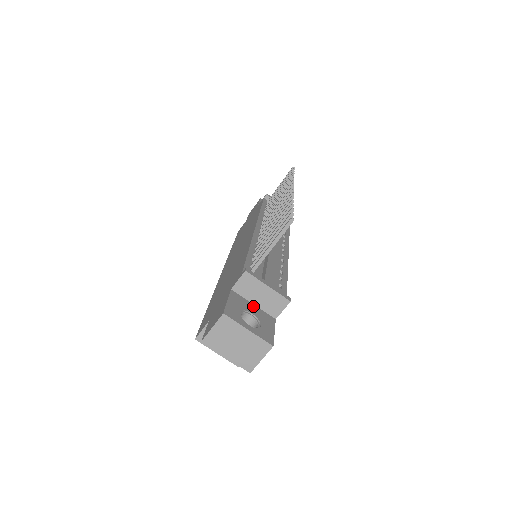
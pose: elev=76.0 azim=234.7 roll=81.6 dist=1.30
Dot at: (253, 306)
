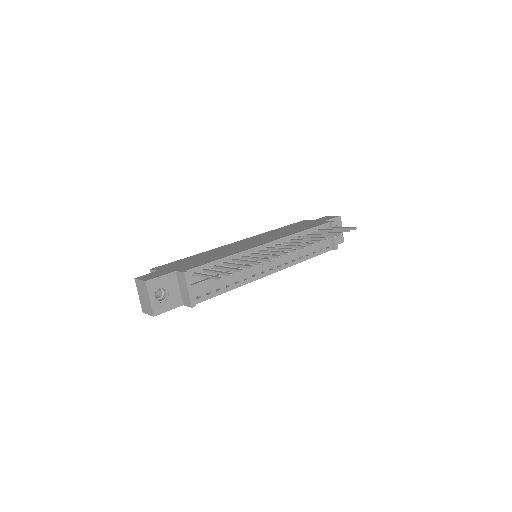
Dot at: (177, 289)
